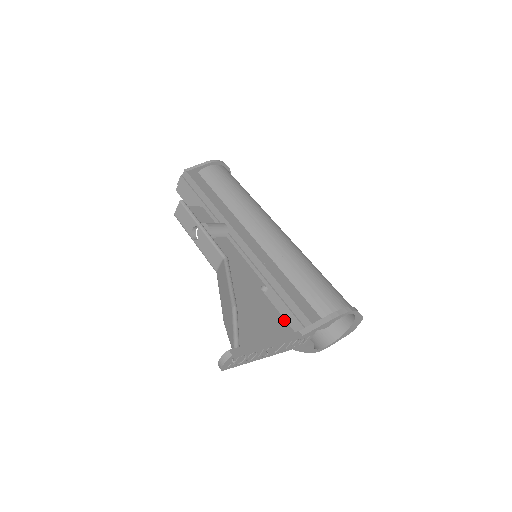
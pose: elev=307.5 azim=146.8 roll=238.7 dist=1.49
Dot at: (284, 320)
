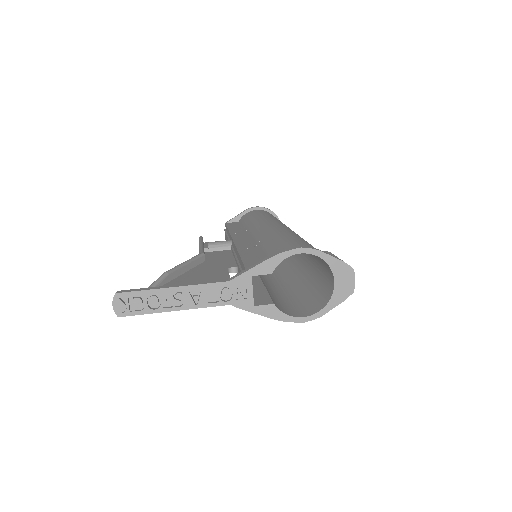
Dot at: occluded
